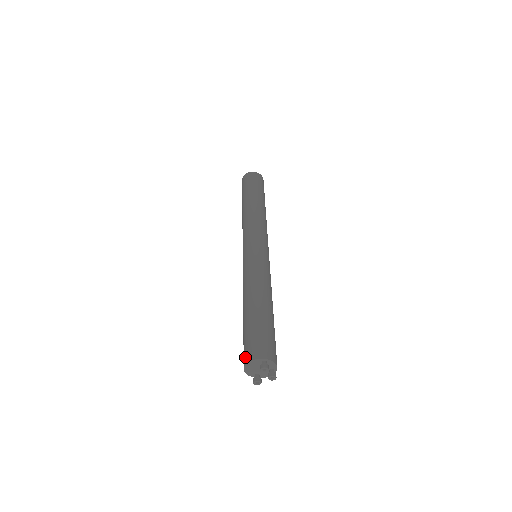
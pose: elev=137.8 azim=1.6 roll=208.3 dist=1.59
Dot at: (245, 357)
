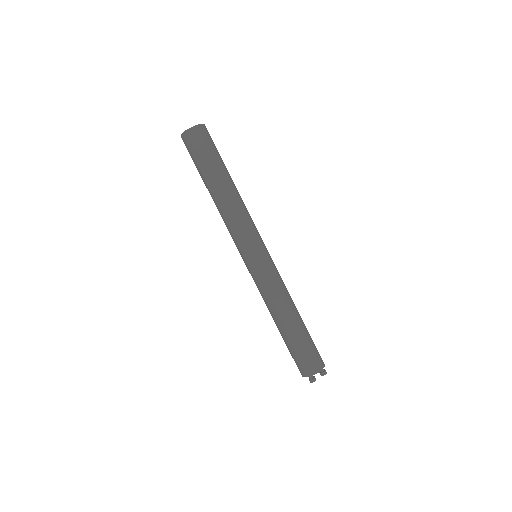
Dot at: occluded
